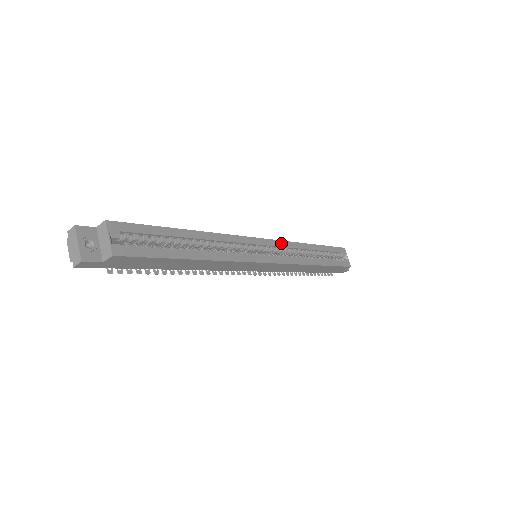
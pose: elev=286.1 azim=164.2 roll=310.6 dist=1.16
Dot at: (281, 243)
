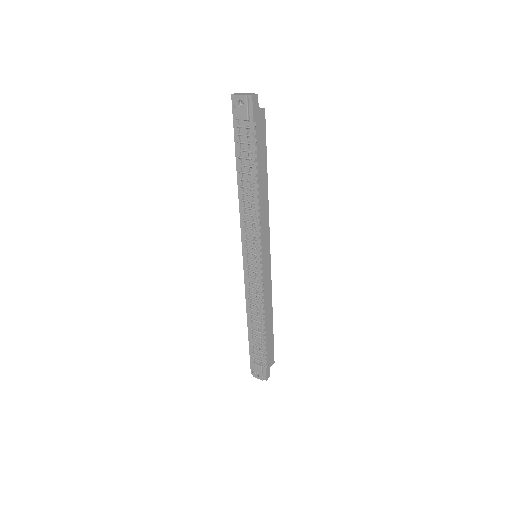
Dot at: occluded
